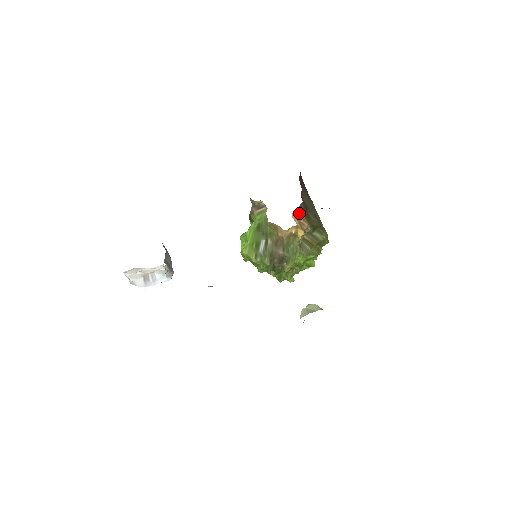
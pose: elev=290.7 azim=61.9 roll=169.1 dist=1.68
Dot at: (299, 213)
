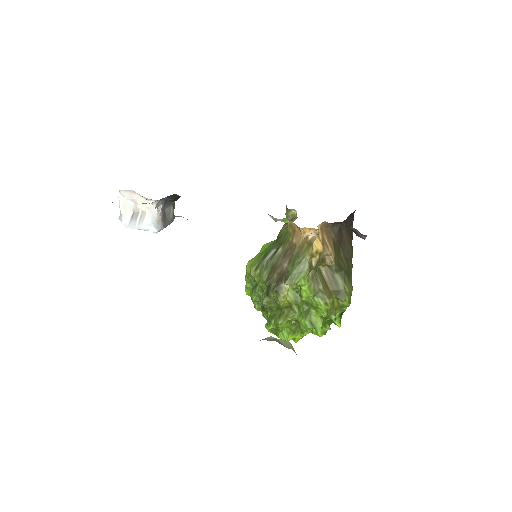
Dot at: (328, 233)
